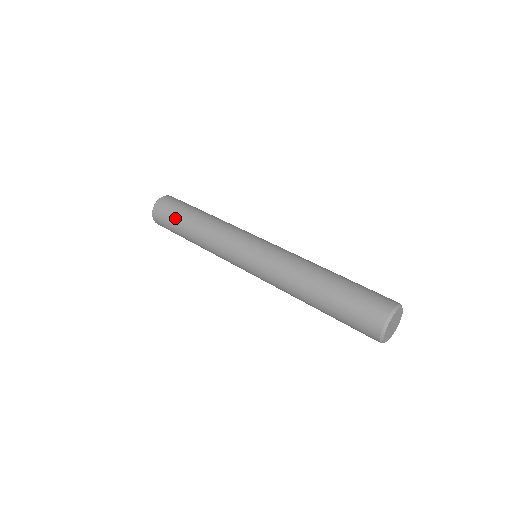
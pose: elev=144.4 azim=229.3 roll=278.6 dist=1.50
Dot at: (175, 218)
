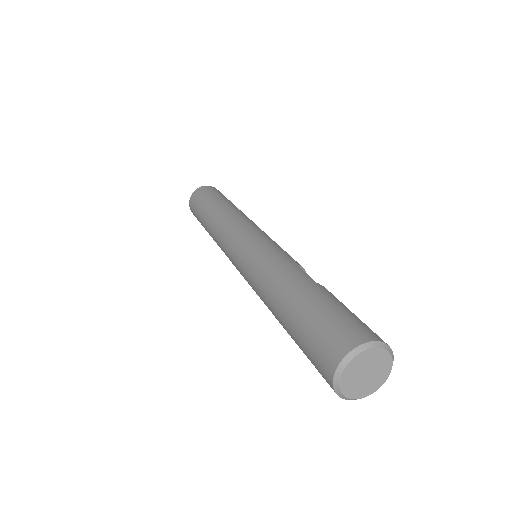
Dot at: (198, 215)
